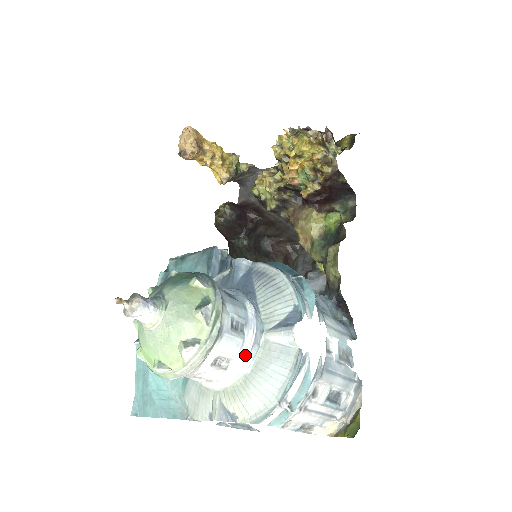
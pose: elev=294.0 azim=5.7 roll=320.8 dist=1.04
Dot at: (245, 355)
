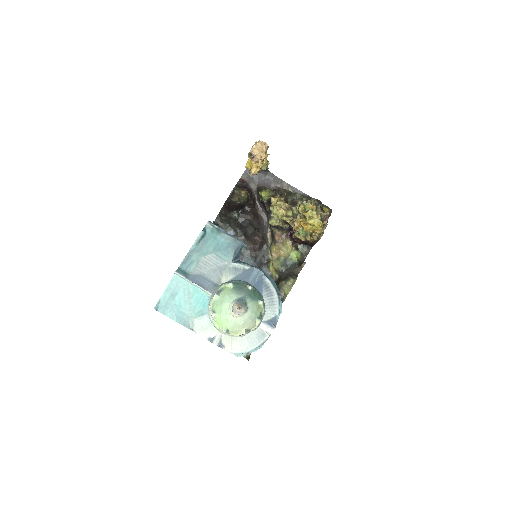
Dot at: occluded
